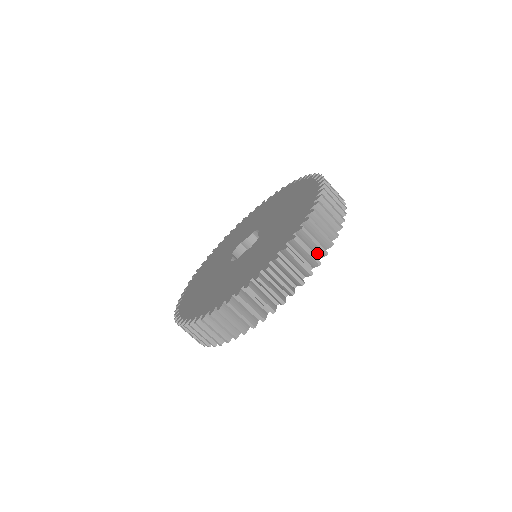
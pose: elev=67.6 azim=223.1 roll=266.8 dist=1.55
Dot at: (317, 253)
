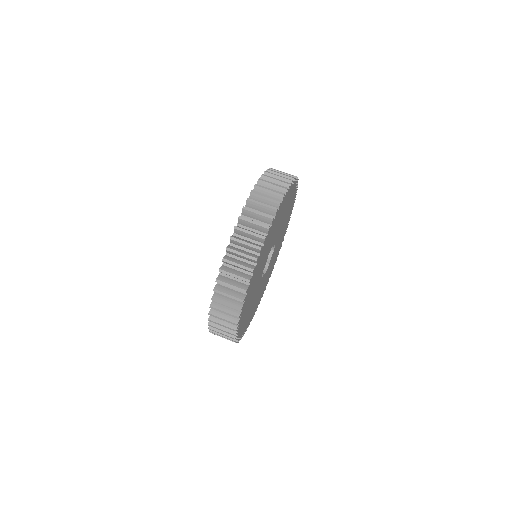
Dot at: (270, 213)
